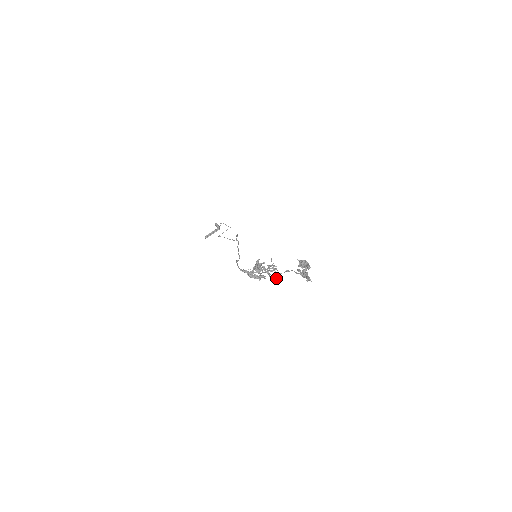
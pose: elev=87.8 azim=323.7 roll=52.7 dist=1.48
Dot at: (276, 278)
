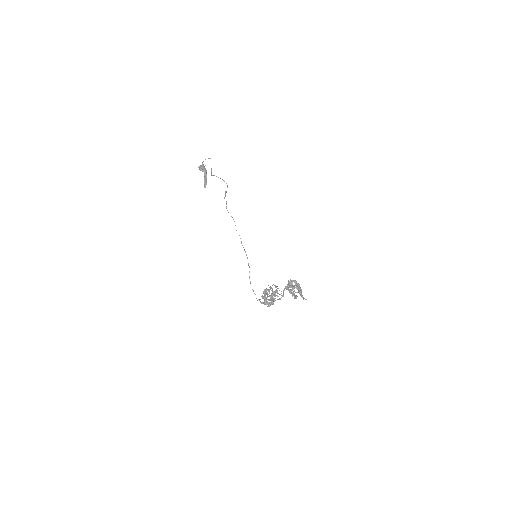
Dot at: occluded
